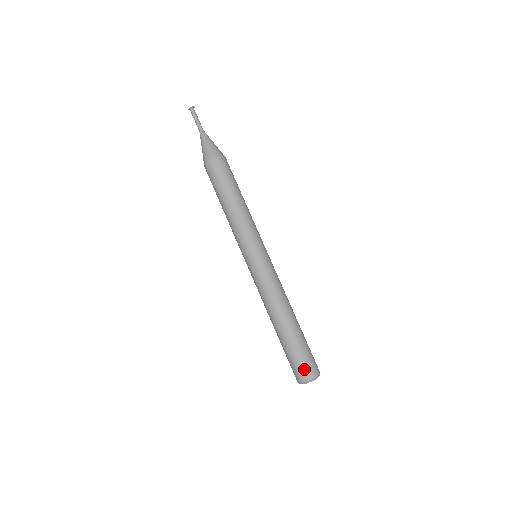
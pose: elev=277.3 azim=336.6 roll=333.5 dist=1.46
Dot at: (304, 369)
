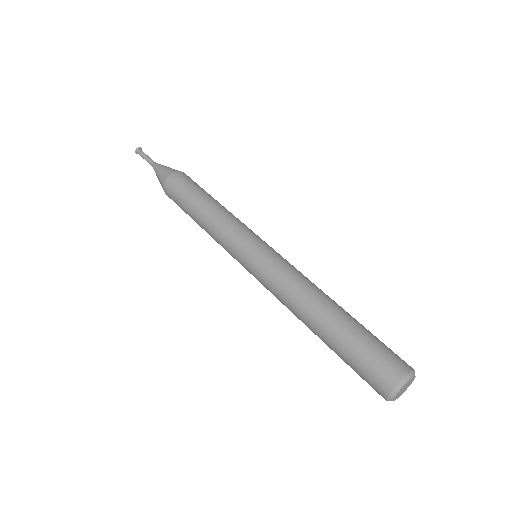
Dot at: (397, 356)
